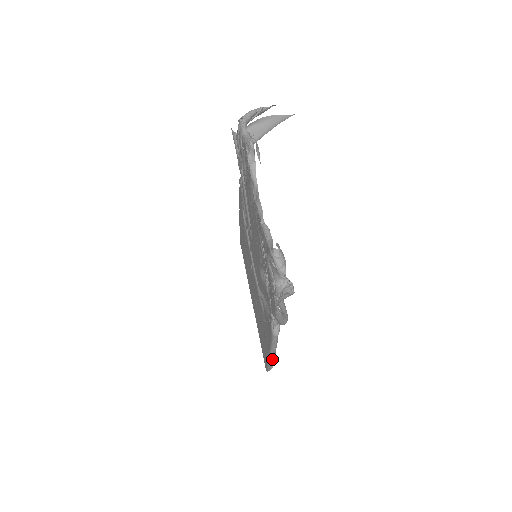
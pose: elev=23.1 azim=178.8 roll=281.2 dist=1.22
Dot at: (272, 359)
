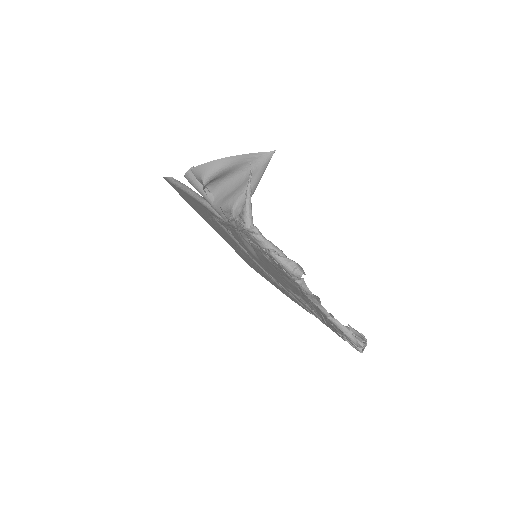
Dot at: occluded
